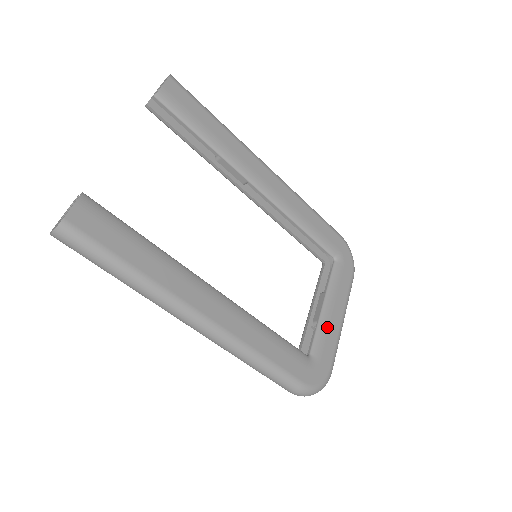
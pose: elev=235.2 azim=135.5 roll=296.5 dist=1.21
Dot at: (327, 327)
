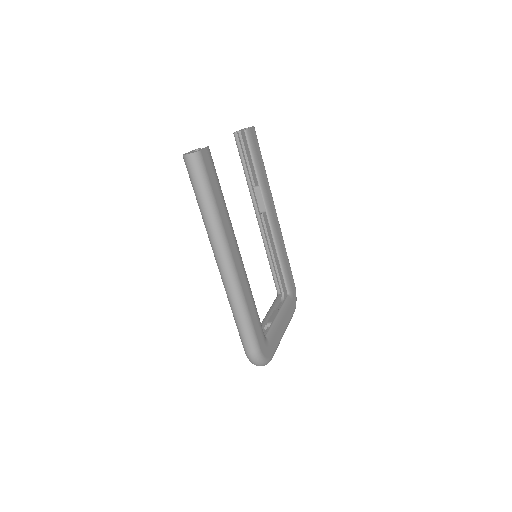
Dot at: (277, 328)
